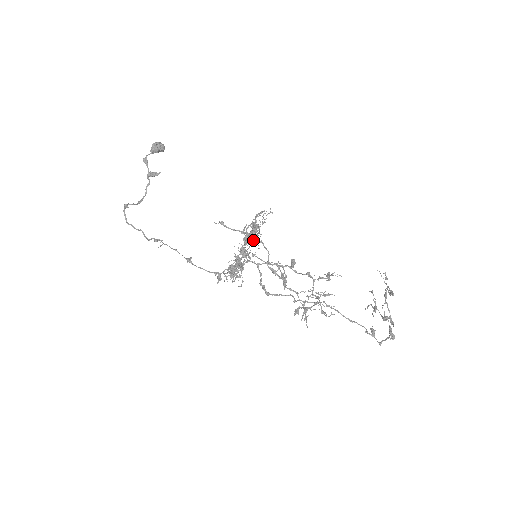
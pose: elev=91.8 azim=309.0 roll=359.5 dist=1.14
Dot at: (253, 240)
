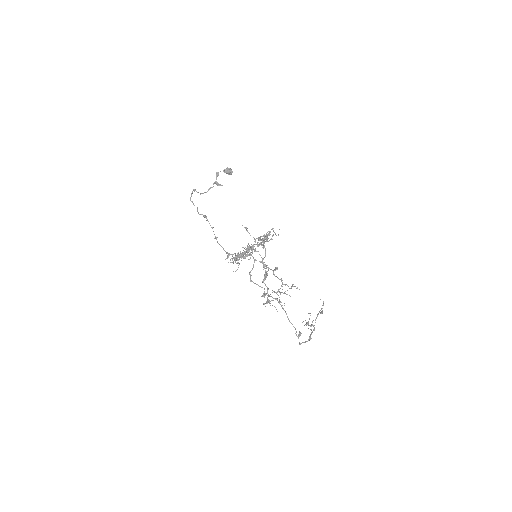
Dot at: (263, 242)
